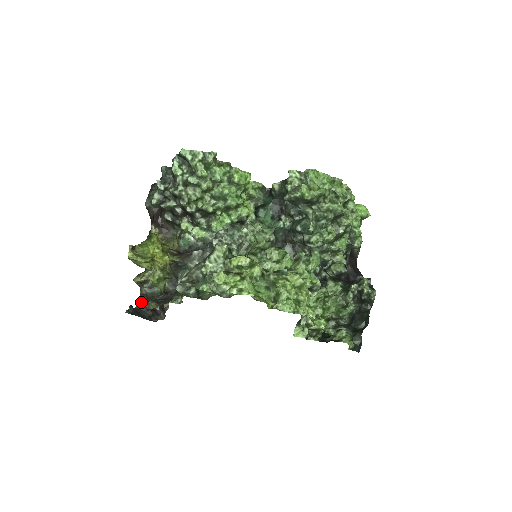
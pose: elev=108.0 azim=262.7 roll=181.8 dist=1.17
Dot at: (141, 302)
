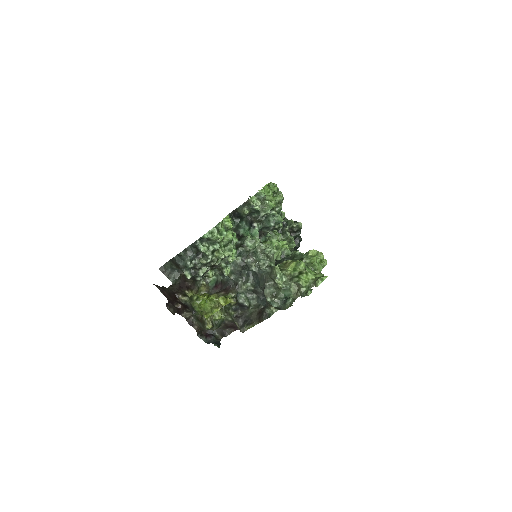
Dot at: (204, 337)
